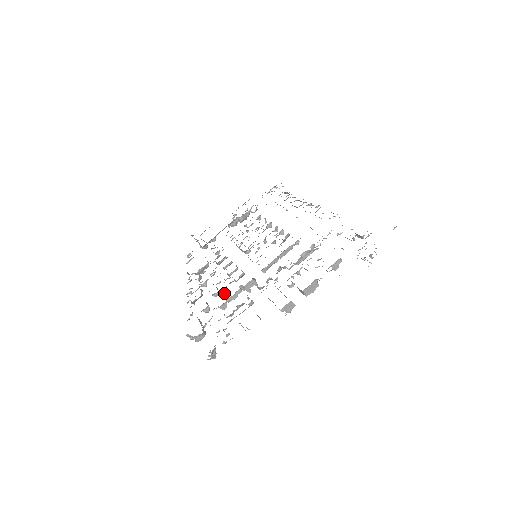
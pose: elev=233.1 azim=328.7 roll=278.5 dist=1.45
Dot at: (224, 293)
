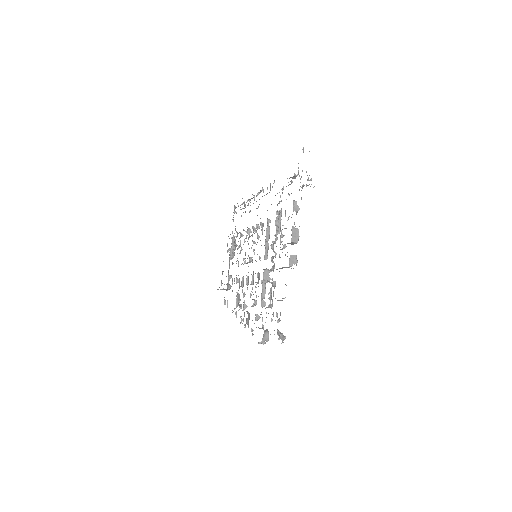
Dot at: occluded
